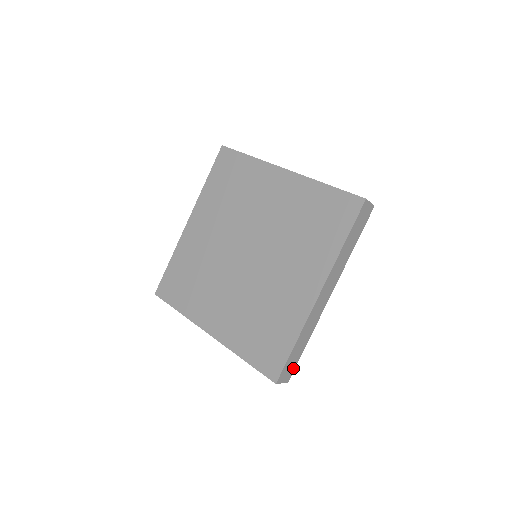
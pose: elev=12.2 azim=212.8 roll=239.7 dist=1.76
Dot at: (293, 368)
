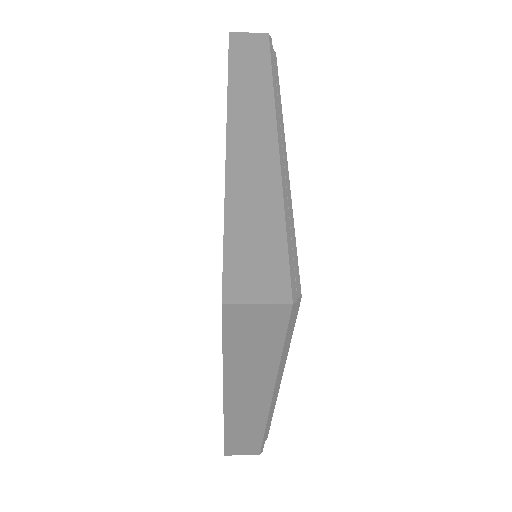
Dot at: (256, 448)
